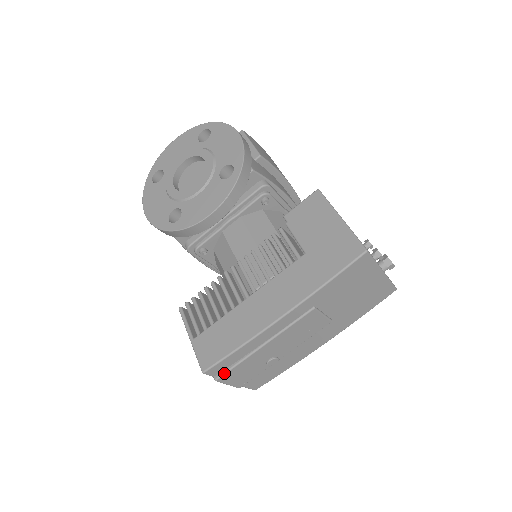
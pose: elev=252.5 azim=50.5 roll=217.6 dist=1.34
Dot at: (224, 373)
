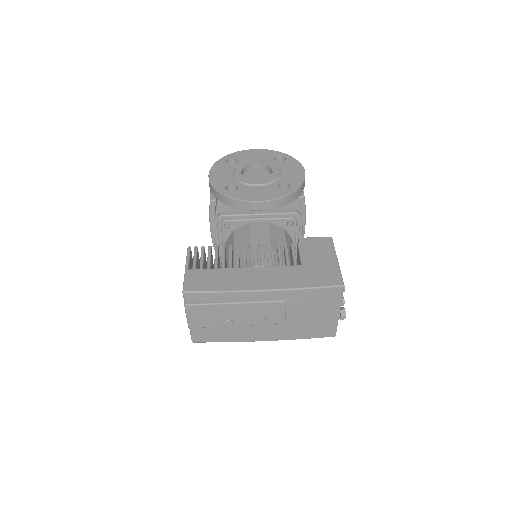
Dot at: (195, 304)
